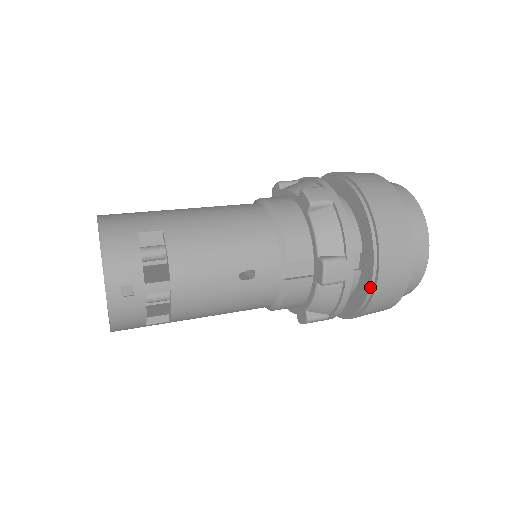
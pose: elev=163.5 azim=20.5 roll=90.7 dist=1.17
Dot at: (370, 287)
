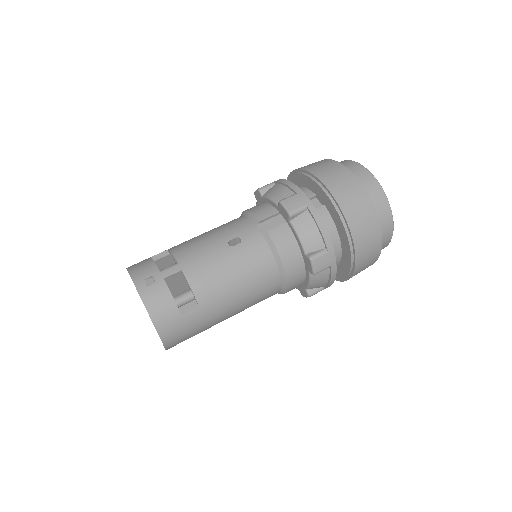
Dot at: (333, 204)
